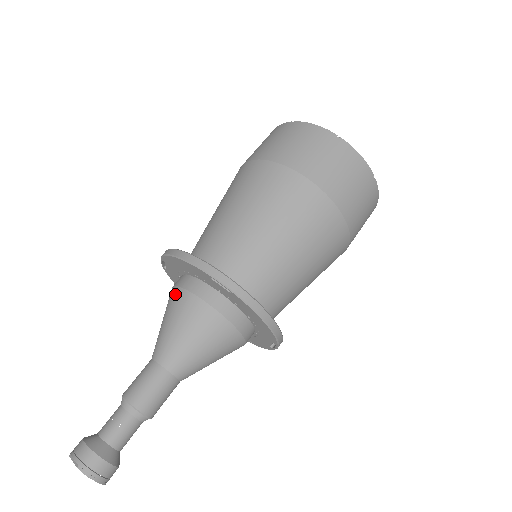
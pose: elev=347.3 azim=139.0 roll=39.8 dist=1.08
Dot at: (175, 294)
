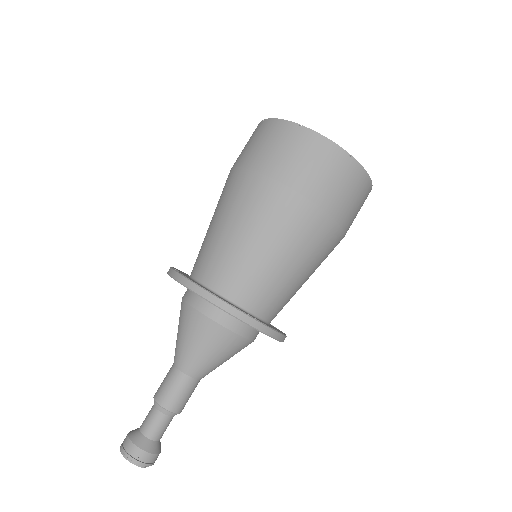
Dot at: occluded
